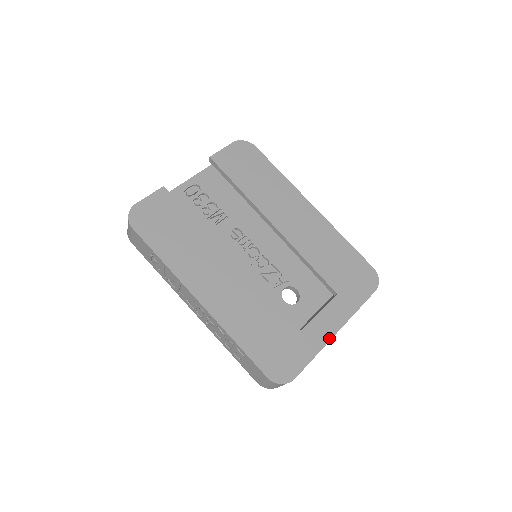
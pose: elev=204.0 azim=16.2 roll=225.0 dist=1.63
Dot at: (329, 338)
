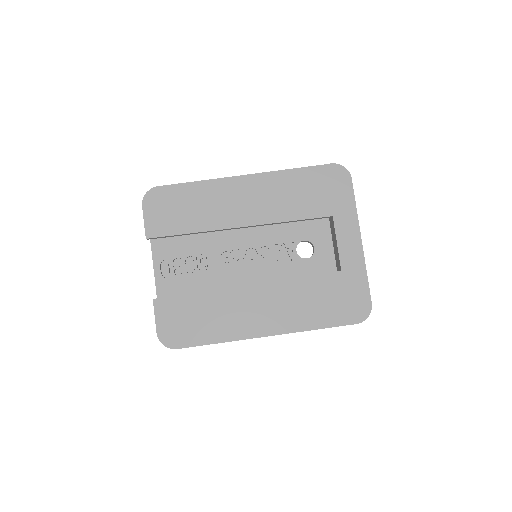
Dot at: (361, 252)
